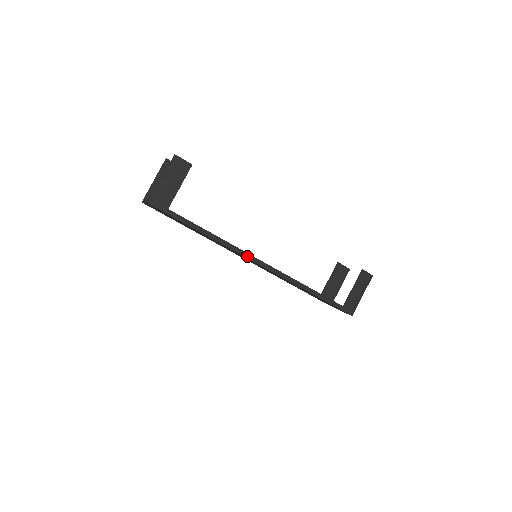
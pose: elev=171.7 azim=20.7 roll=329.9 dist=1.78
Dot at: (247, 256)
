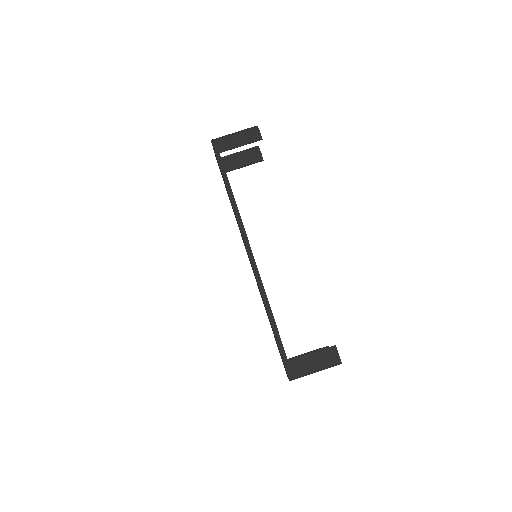
Dot at: (243, 234)
